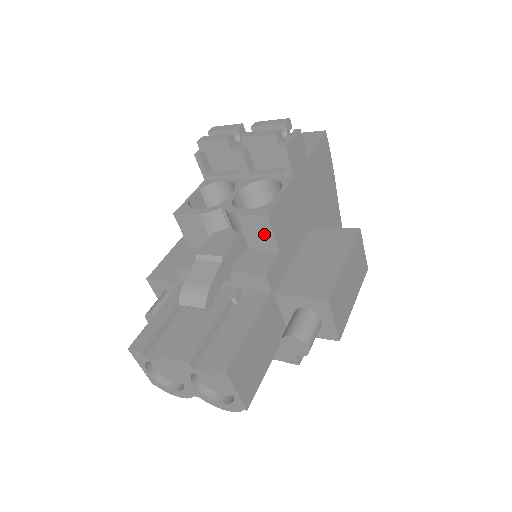
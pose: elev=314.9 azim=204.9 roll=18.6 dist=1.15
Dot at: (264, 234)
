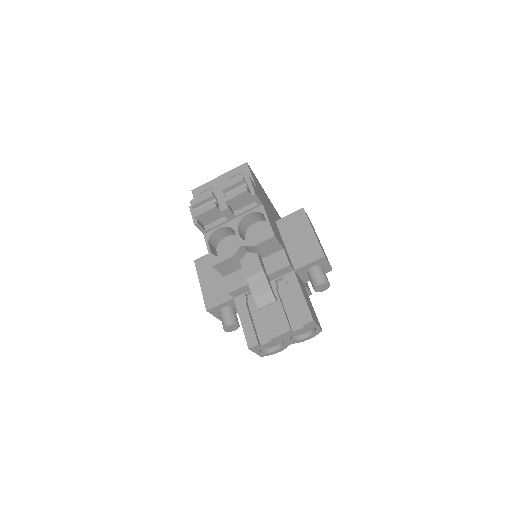
Dot at: (274, 245)
